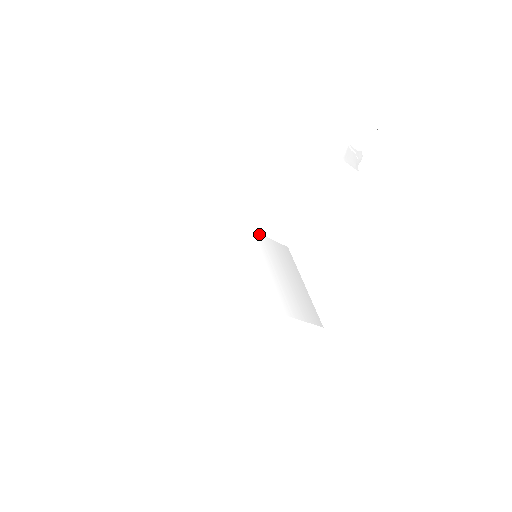
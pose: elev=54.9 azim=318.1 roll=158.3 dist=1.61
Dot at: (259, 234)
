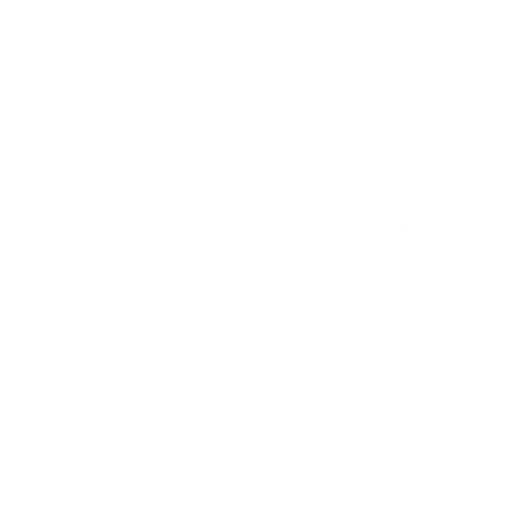
Dot at: occluded
